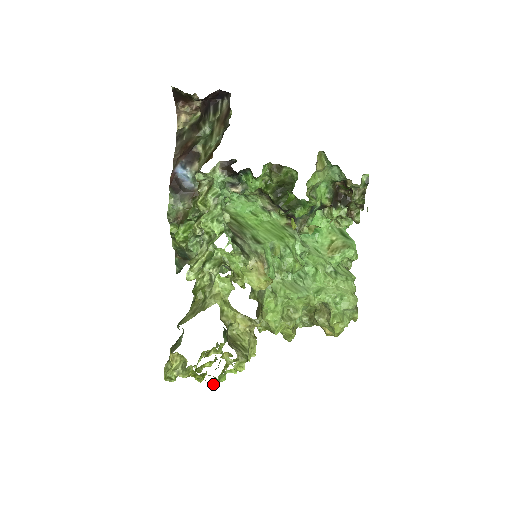
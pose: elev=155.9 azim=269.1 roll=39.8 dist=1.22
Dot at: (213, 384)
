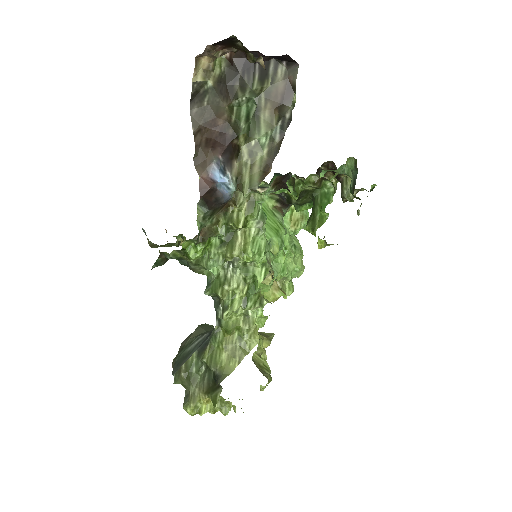
Dot at: occluded
